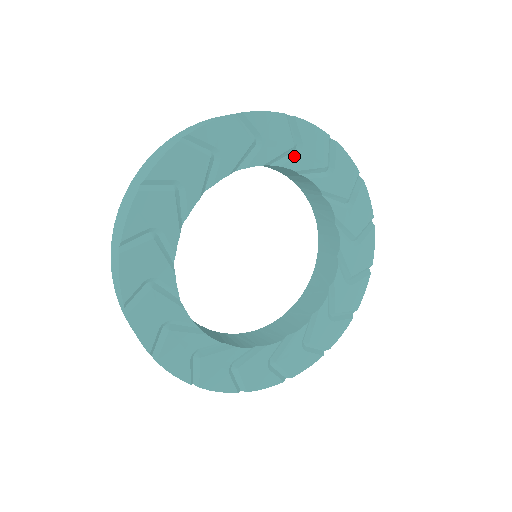
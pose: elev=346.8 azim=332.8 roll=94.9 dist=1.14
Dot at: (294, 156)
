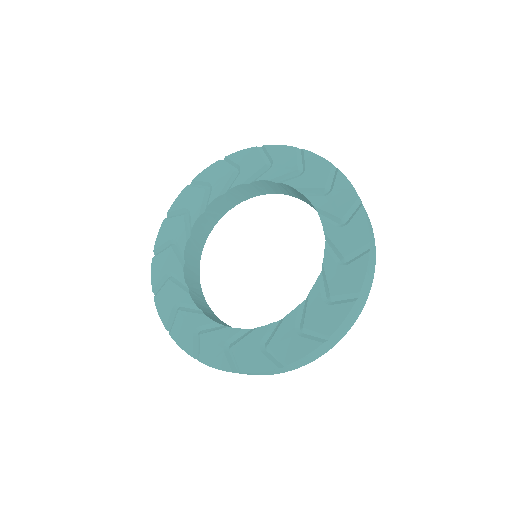
Dot at: (267, 171)
